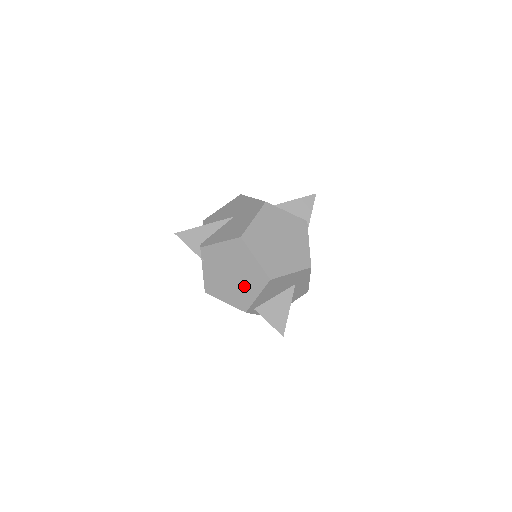
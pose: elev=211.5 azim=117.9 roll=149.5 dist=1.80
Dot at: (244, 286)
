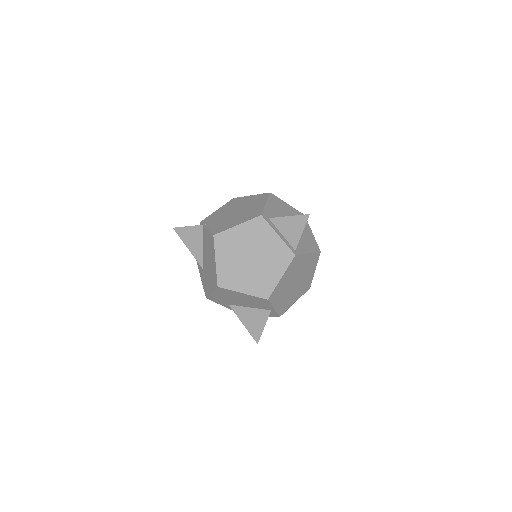
Dot at: (250, 208)
